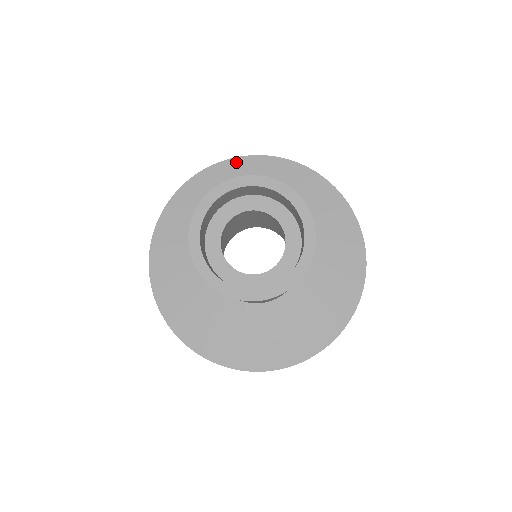
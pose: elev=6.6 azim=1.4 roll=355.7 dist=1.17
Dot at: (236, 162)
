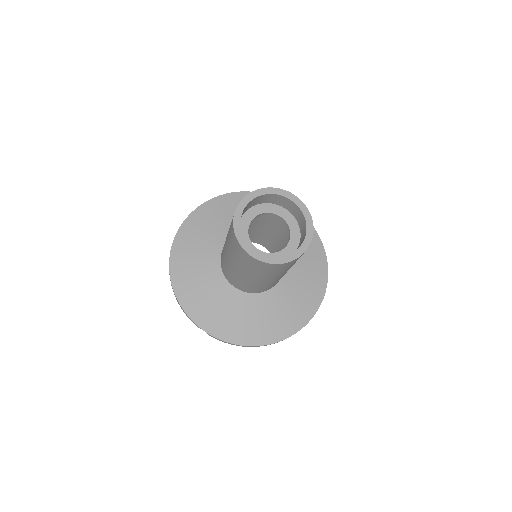
Dot at: occluded
